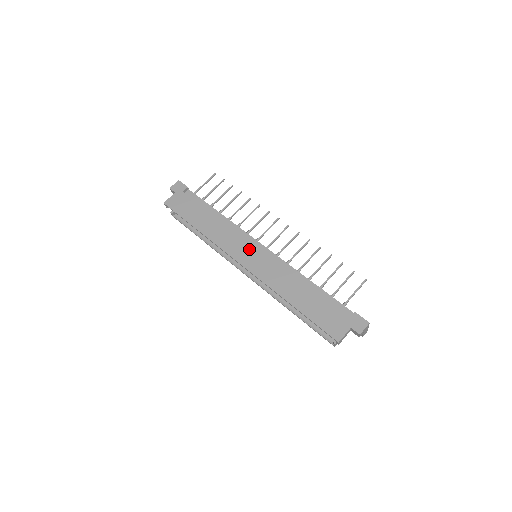
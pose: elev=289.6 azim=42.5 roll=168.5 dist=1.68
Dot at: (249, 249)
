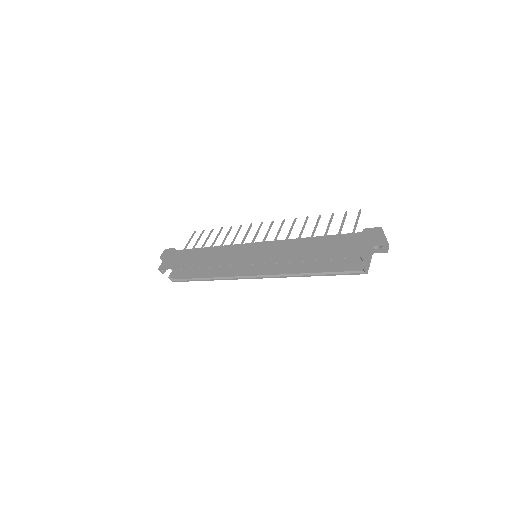
Dot at: (245, 250)
